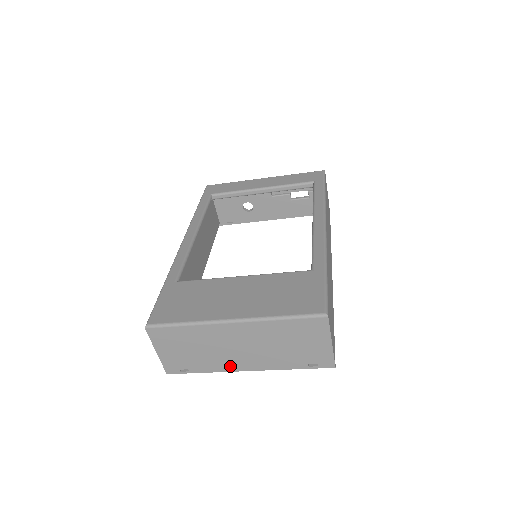
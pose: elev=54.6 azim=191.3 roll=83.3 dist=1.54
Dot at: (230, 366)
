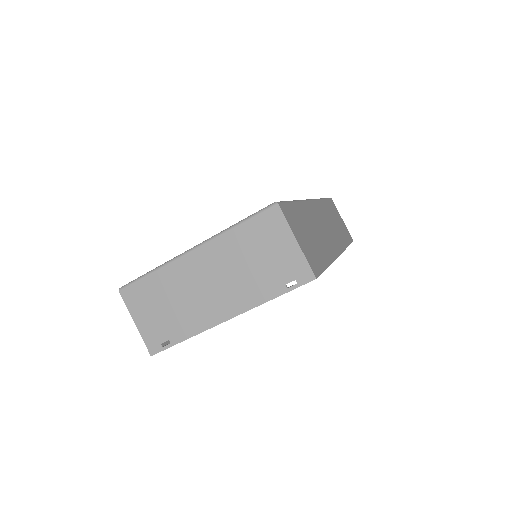
Dot at: (208, 319)
